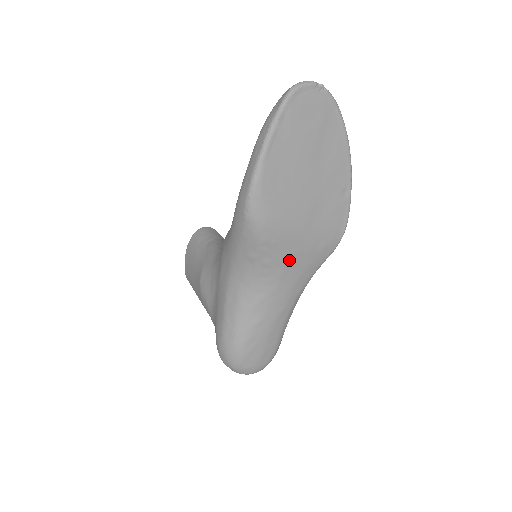
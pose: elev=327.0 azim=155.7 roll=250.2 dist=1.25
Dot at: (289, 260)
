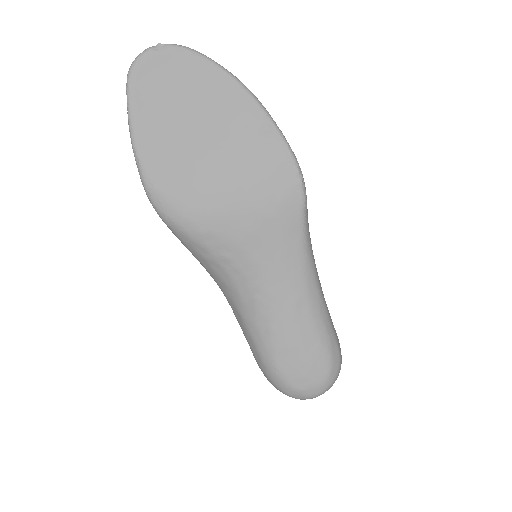
Dot at: (248, 241)
